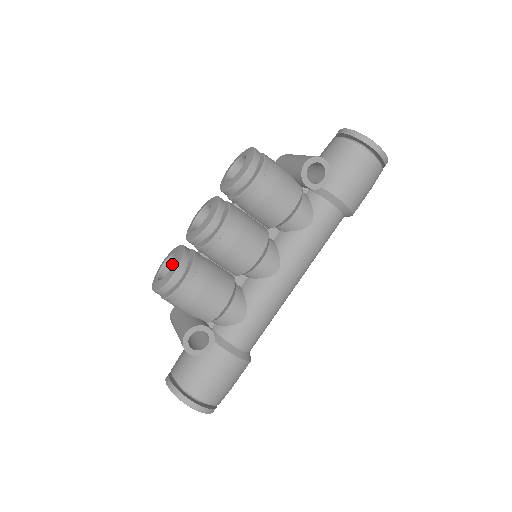
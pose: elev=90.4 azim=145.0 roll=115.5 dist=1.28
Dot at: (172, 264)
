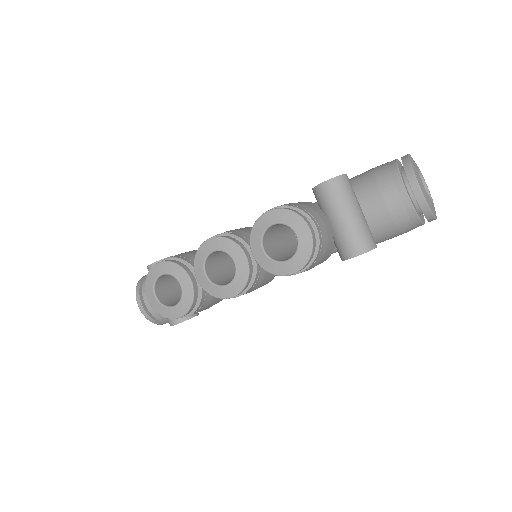
Dot at: occluded
